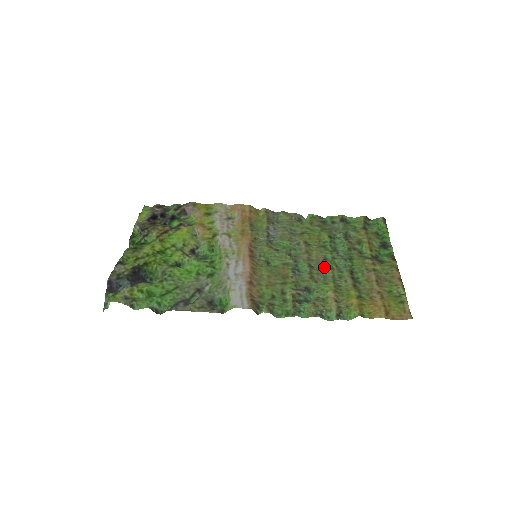
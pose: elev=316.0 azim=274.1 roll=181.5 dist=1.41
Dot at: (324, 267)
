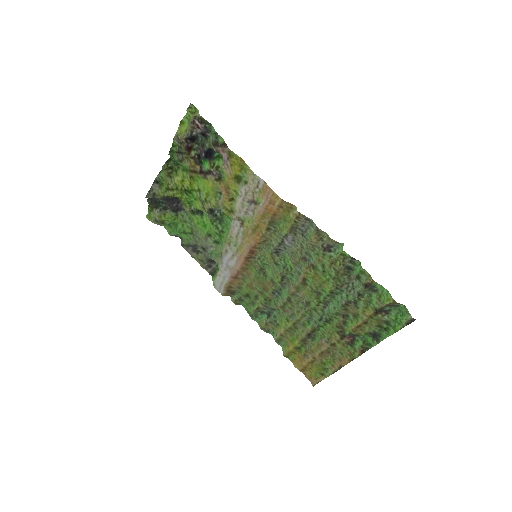
Dot at: (299, 309)
